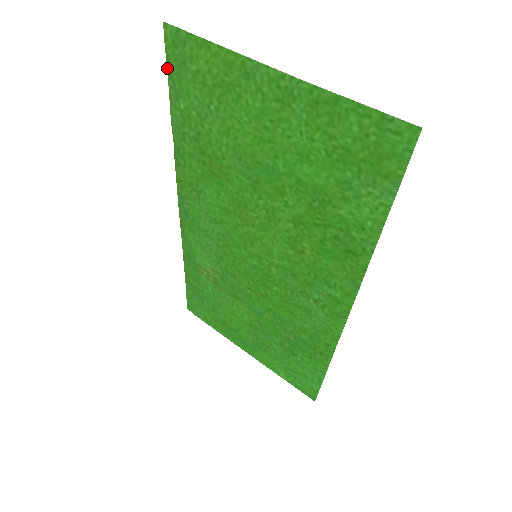
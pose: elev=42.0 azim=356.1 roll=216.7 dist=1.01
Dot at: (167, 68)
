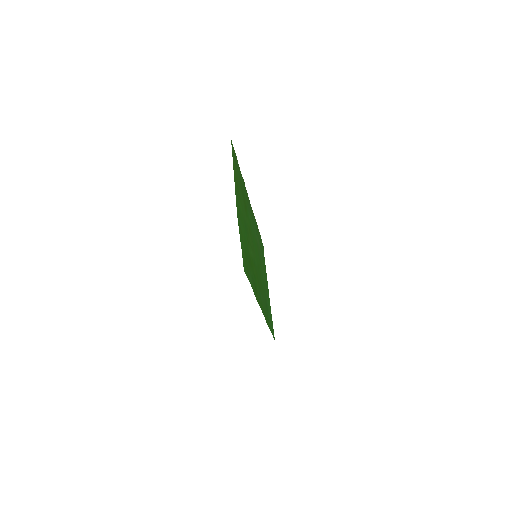
Dot at: occluded
